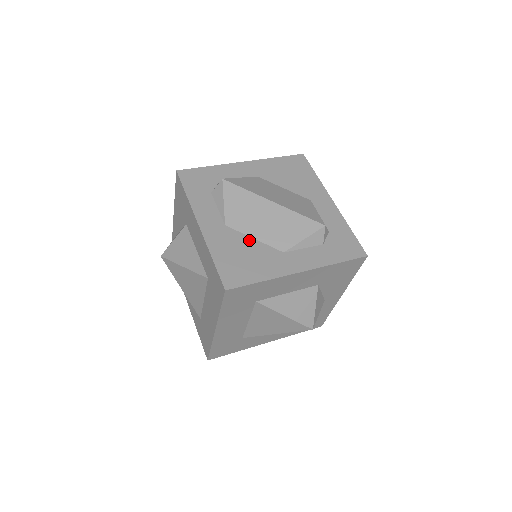
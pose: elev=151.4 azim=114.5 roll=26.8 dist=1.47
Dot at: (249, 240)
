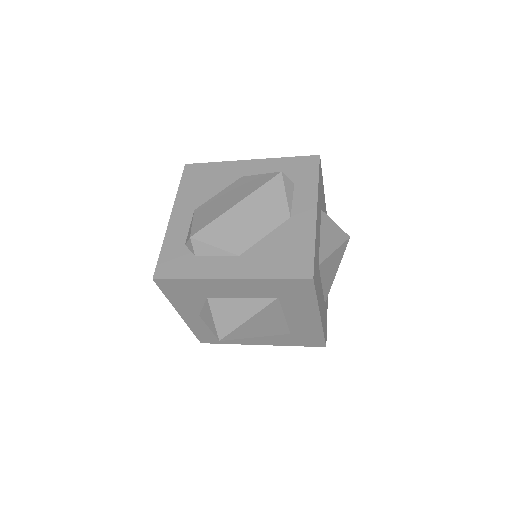
Dot at: (265, 241)
